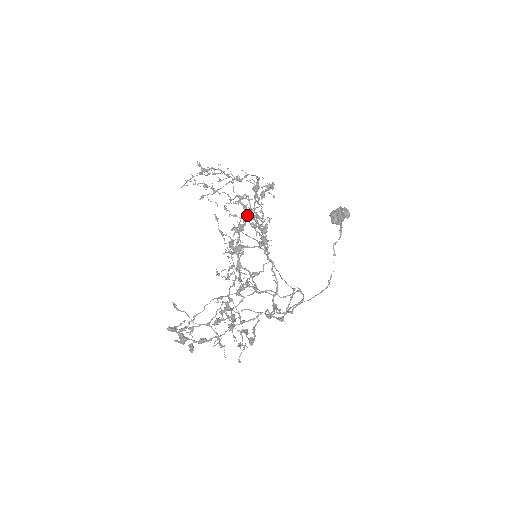
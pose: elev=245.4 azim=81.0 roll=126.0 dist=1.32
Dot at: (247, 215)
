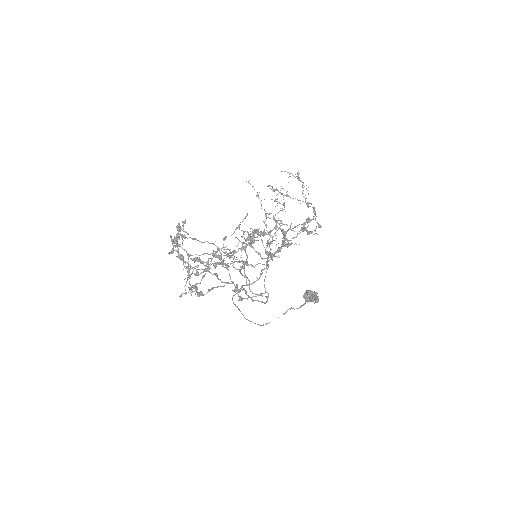
Dot at: (283, 229)
